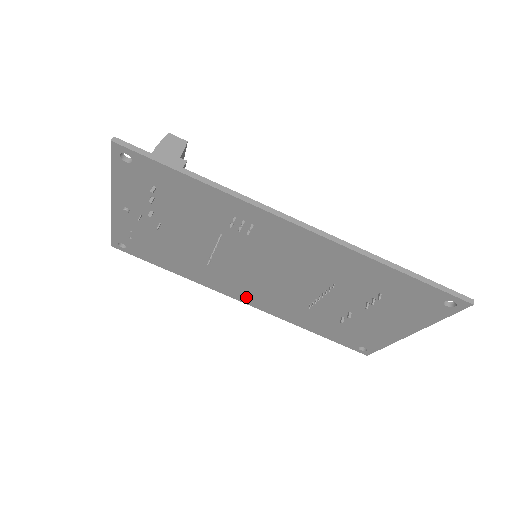
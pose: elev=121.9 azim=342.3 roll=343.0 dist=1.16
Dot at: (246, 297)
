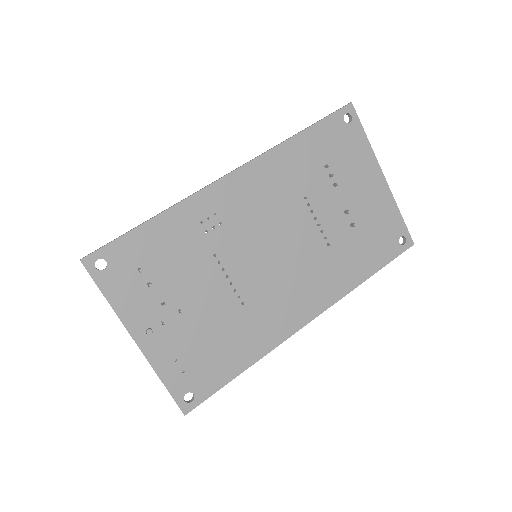
Dot at: (303, 310)
